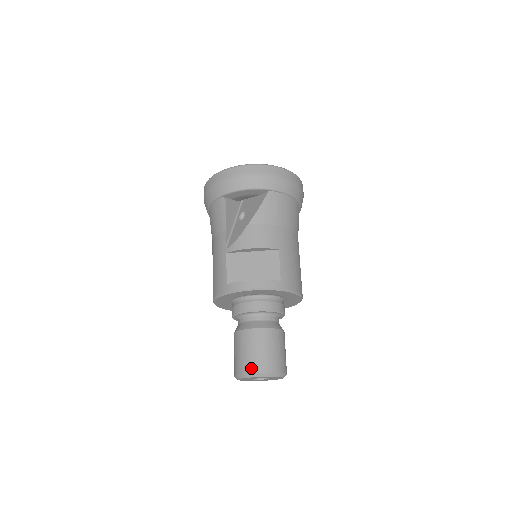
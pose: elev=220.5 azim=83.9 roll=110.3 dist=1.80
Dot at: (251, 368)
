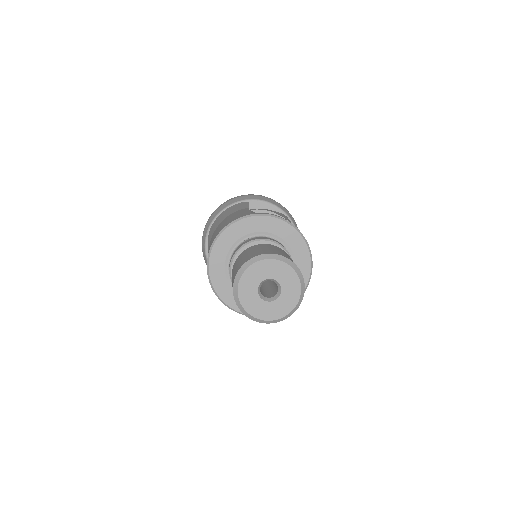
Dot at: (276, 252)
